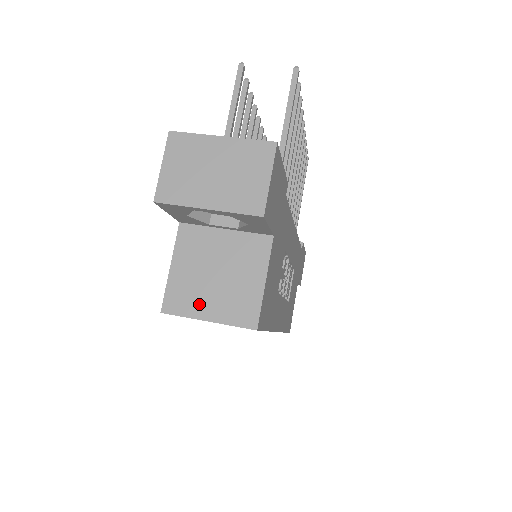
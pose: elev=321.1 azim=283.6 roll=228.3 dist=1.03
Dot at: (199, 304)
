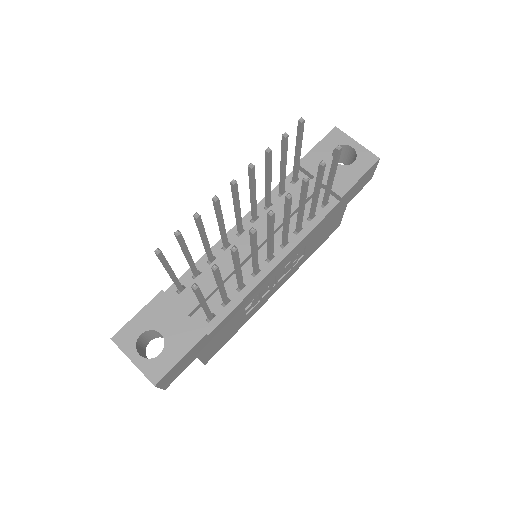
Dot at: occluded
